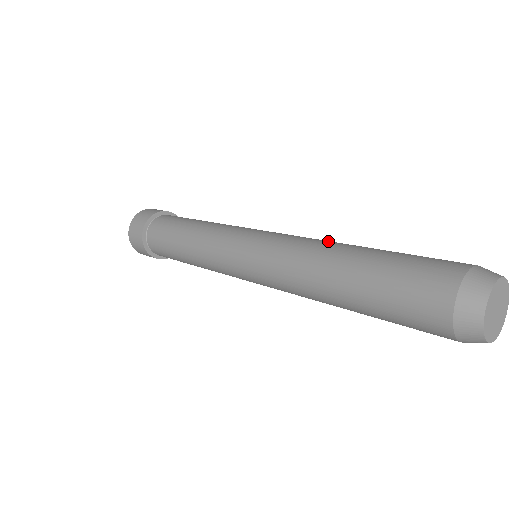
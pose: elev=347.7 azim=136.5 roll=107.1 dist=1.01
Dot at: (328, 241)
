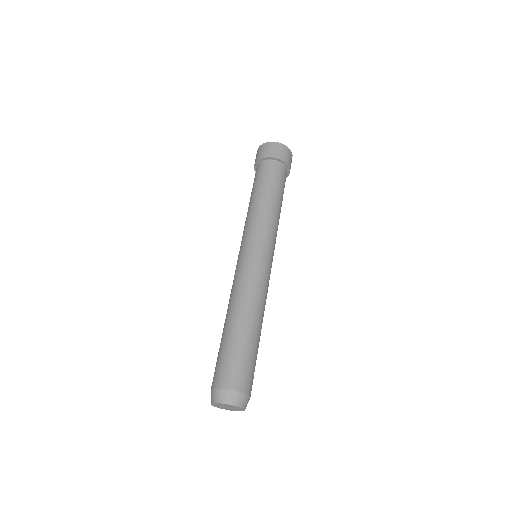
Dot at: (236, 301)
